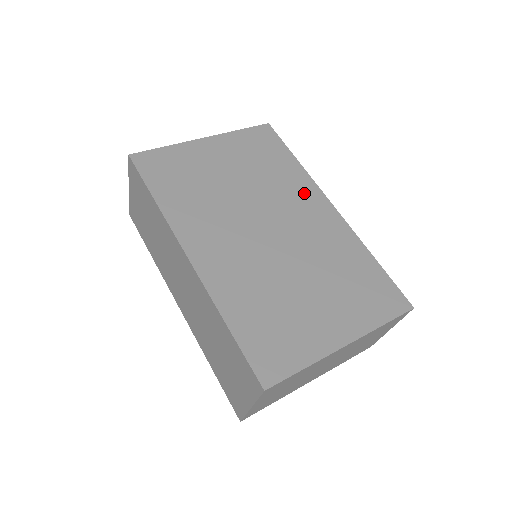
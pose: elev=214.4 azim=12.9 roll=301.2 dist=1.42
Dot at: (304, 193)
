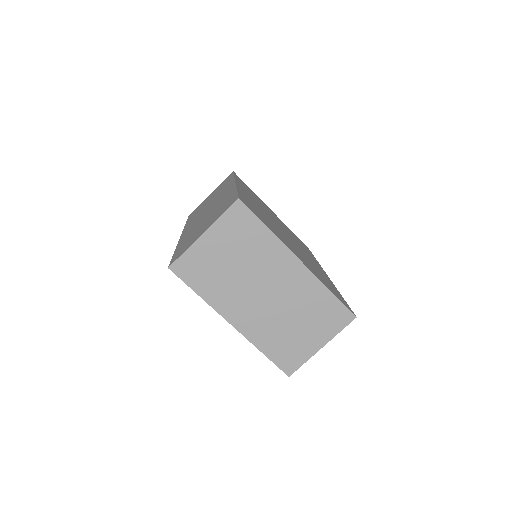
Dot at: (313, 259)
